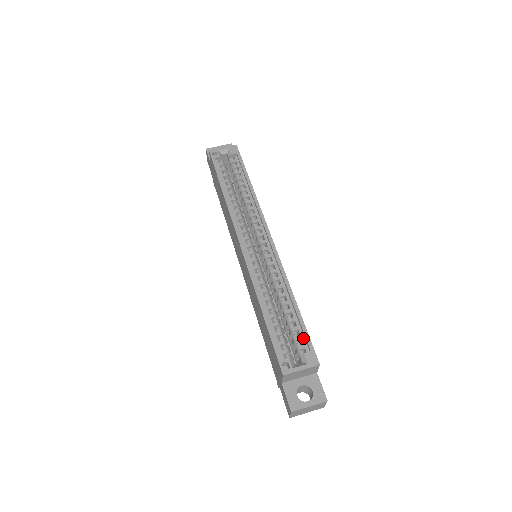
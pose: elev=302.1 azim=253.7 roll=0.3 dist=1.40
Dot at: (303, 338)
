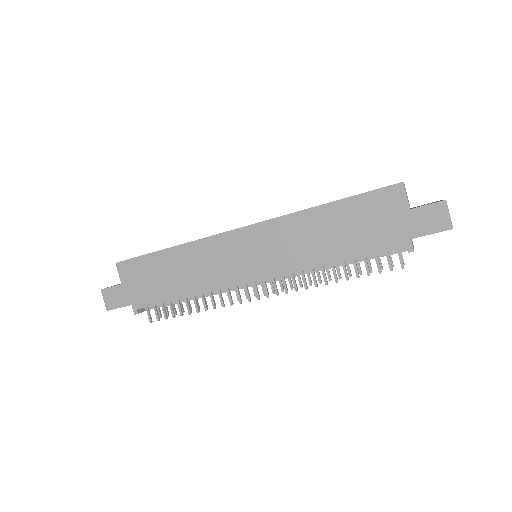
Dot at: occluded
